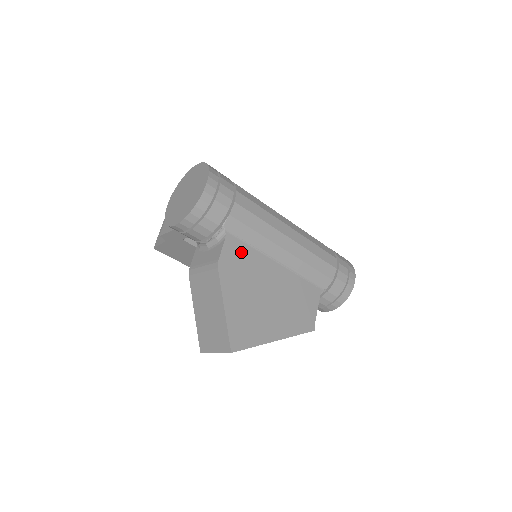
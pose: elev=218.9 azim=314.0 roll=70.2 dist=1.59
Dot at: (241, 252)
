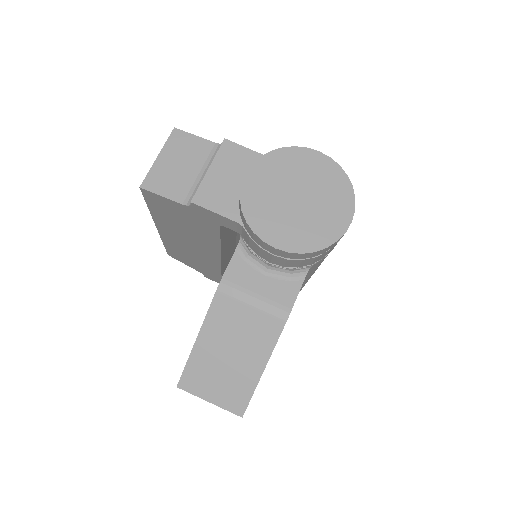
Dot at: occluded
